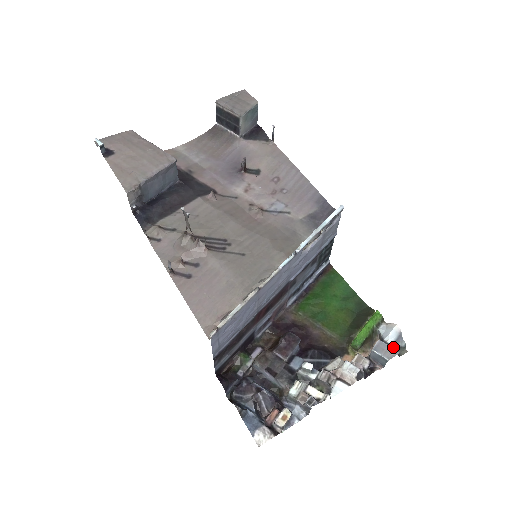
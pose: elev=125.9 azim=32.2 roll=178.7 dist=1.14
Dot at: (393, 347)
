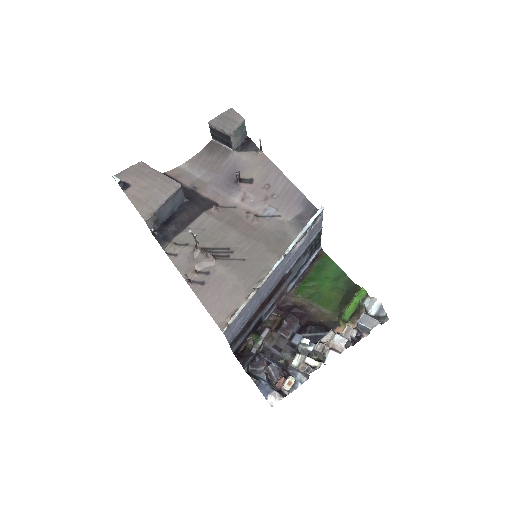
Dot at: (375, 318)
